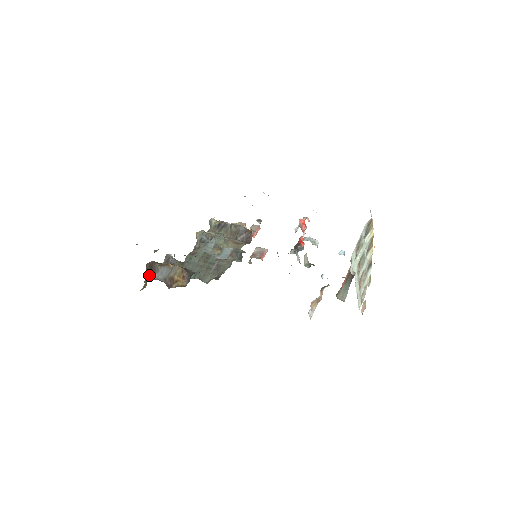
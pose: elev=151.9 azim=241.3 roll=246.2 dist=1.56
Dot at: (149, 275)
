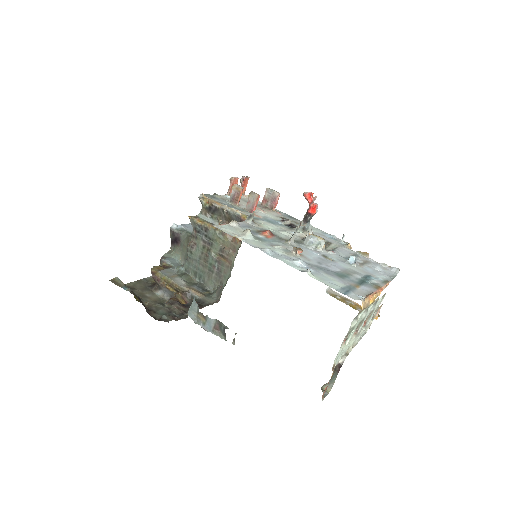
Dot at: (157, 285)
